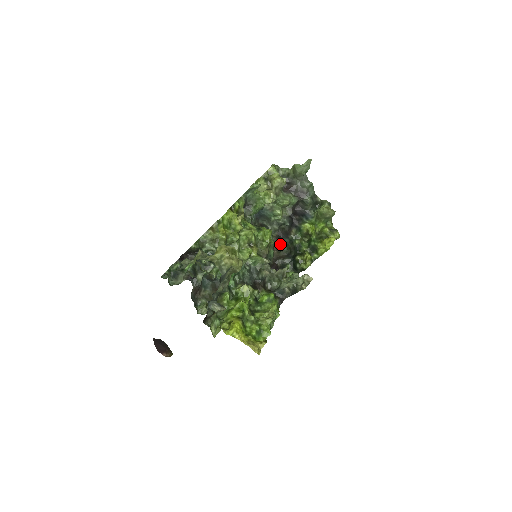
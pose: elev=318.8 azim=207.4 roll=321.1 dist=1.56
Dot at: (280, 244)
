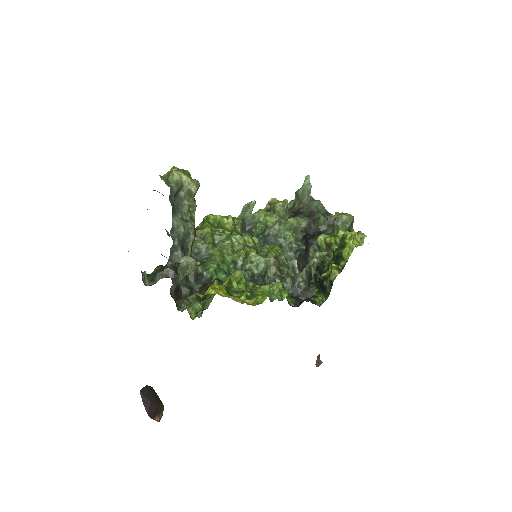
Dot at: occluded
